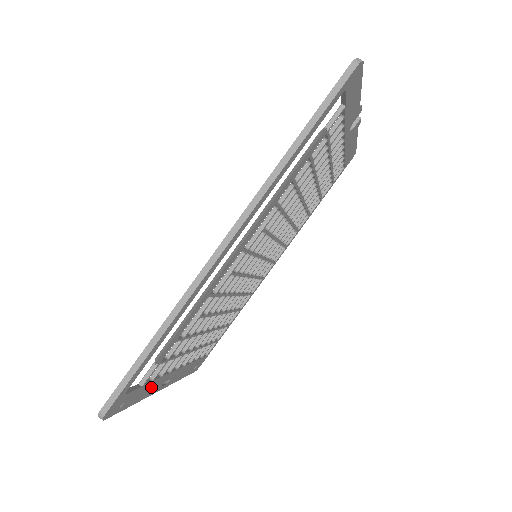
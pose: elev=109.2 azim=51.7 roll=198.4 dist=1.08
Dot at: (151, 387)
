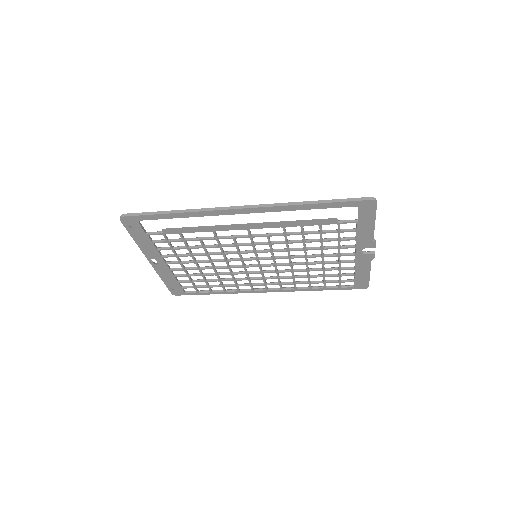
Dot at: (148, 247)
